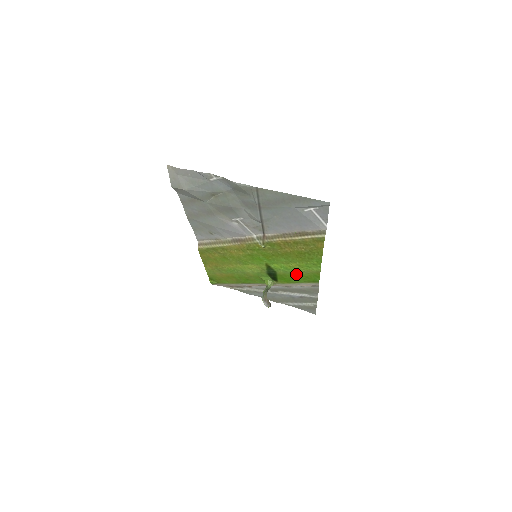
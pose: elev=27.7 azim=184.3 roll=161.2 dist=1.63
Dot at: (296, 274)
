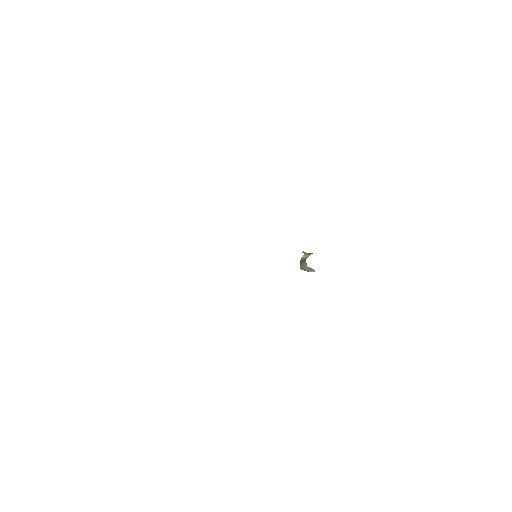
Dot at: occluded
